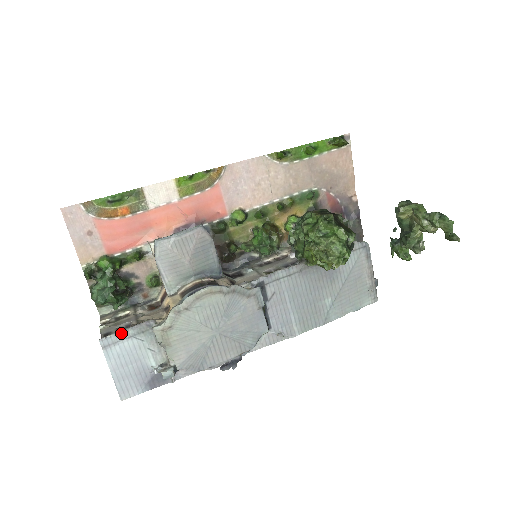
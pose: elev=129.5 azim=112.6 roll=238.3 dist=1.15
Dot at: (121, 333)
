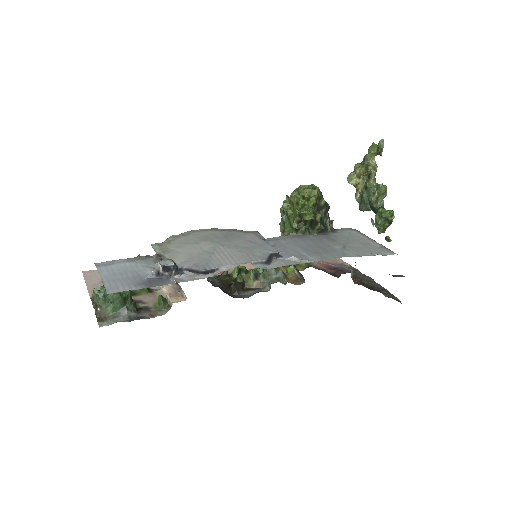
Dot at: (118, 260)
